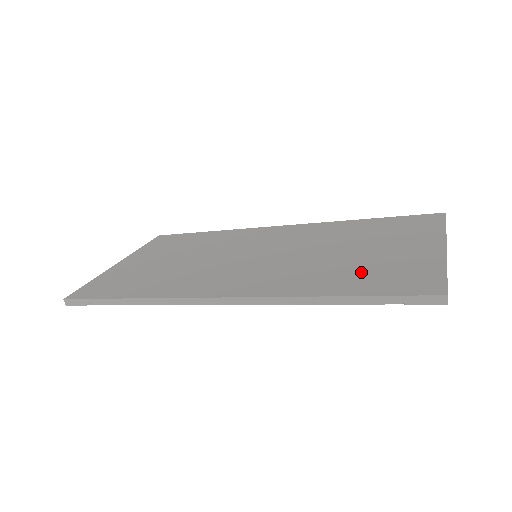
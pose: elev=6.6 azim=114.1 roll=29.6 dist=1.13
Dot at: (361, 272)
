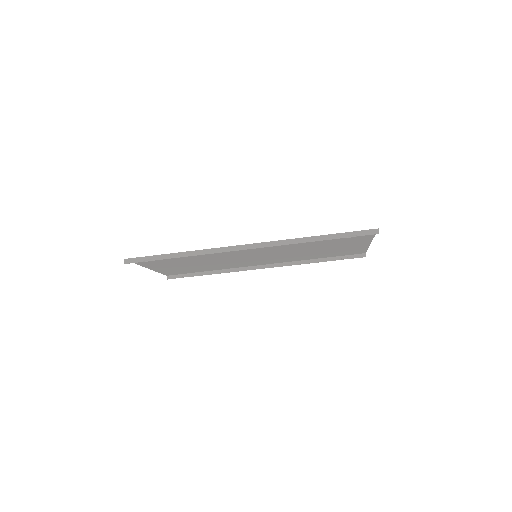
Dot at: (329, 240)
